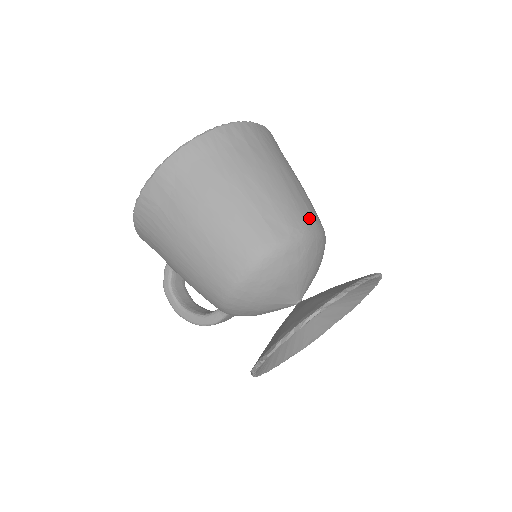
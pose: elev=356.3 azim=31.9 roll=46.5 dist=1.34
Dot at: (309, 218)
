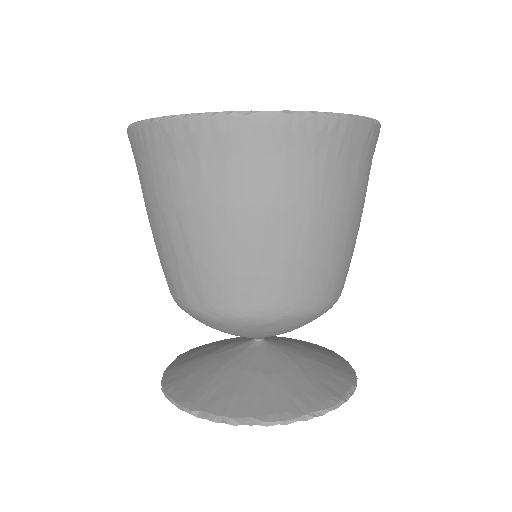
Dot at: (249, 301)
